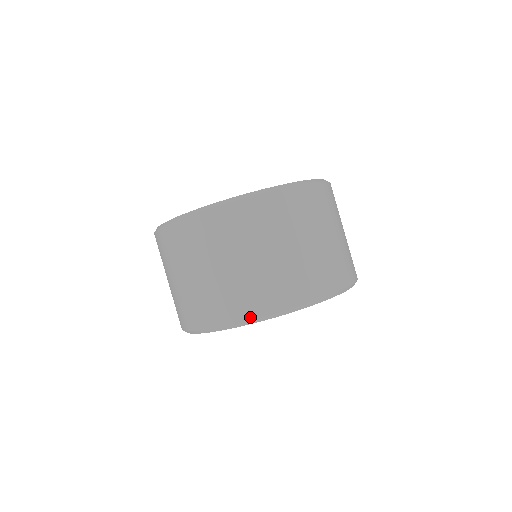
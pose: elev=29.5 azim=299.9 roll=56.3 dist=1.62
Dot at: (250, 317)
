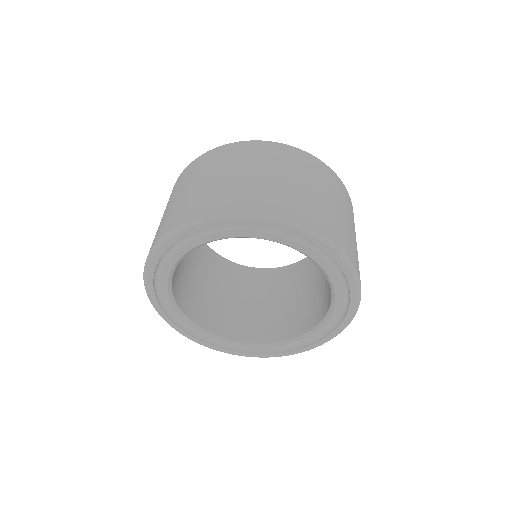
Dot at: (315, 227)
